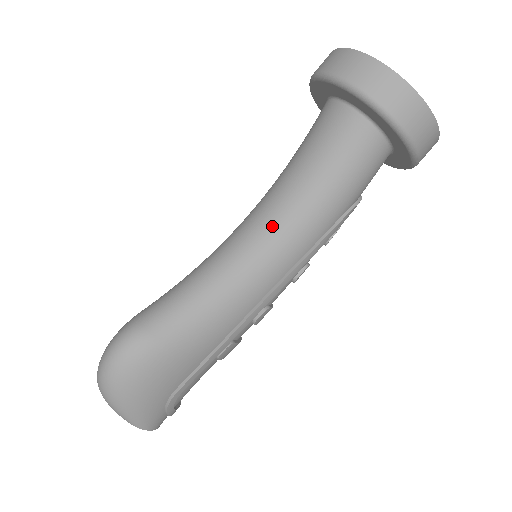
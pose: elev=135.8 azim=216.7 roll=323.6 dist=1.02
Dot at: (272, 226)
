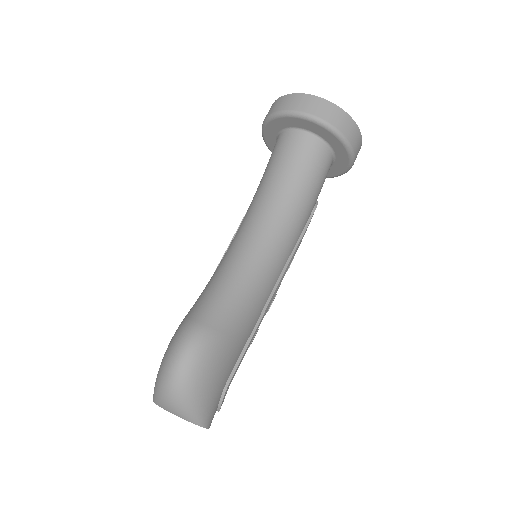
Dot at: (272, 226)
